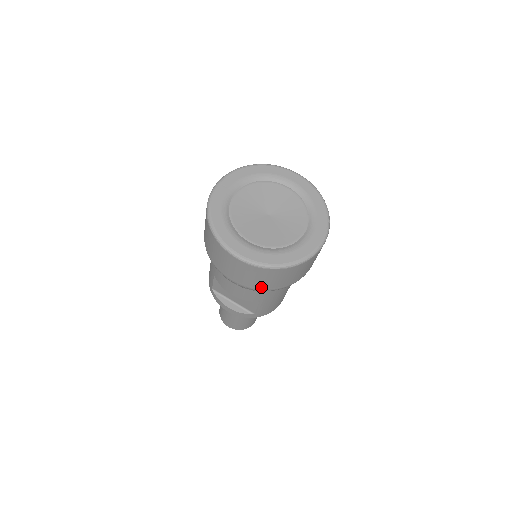
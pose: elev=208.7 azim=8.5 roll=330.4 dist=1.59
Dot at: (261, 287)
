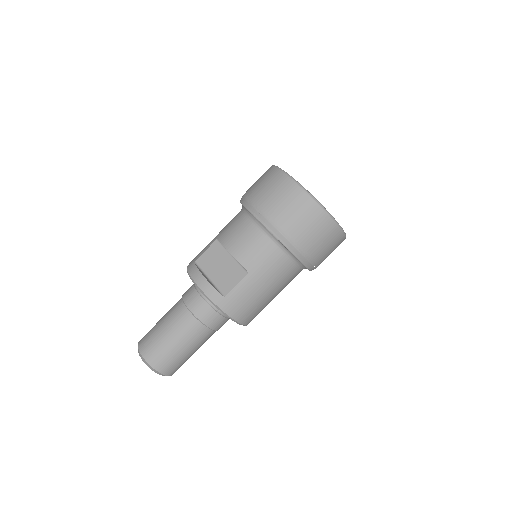
Dot at: (284, 226)
